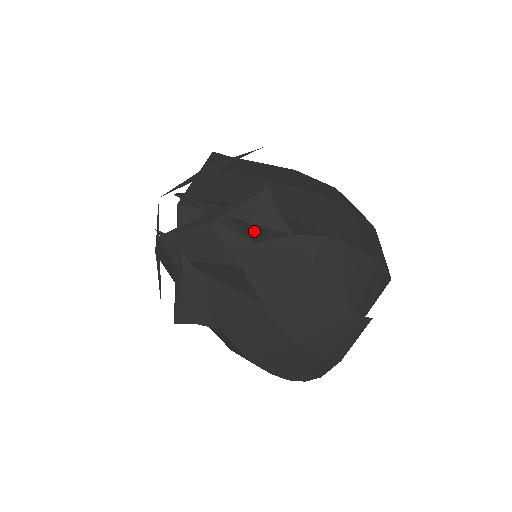
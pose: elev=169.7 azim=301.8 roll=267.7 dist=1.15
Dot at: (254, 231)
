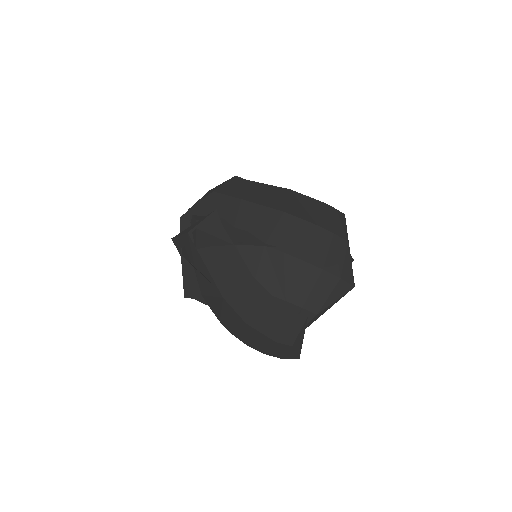
Dot at: (205, 240)
